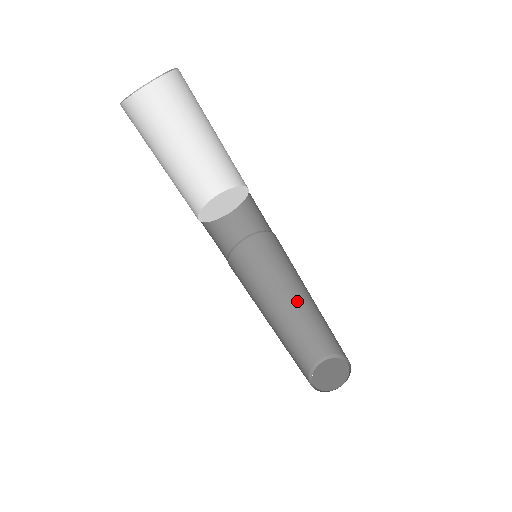
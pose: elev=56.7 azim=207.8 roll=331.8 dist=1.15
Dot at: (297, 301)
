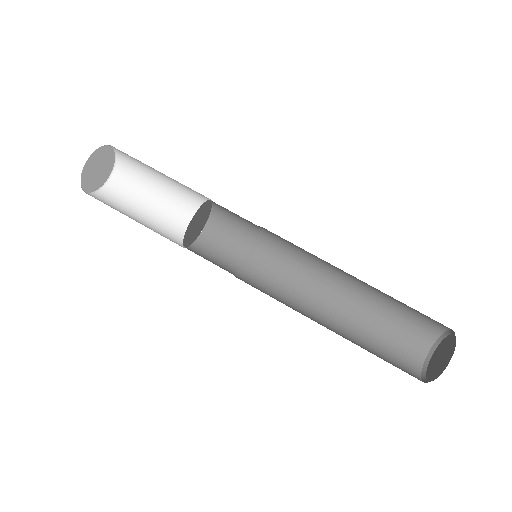
Dot at: (342, 296)
